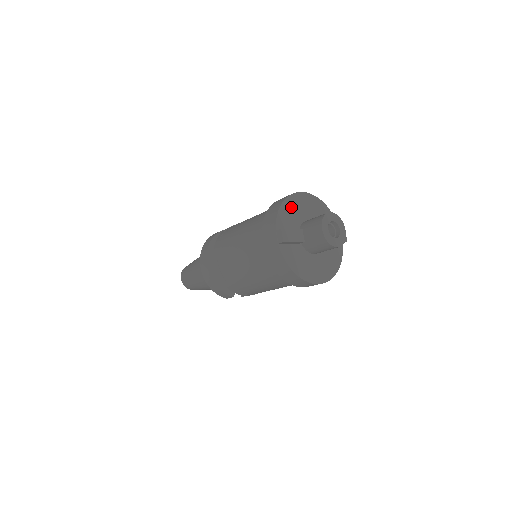
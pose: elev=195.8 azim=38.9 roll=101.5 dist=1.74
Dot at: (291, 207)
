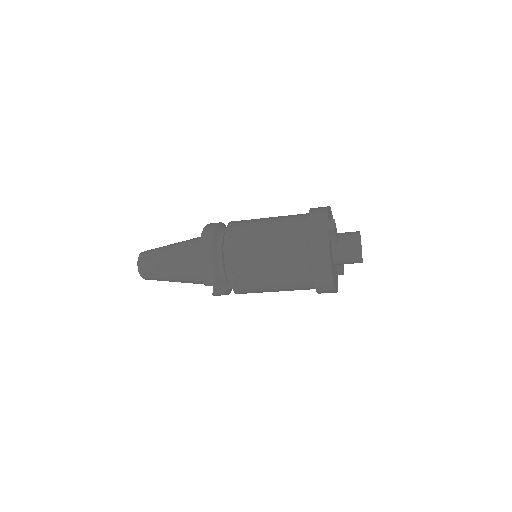
Dot at: (330, 215)
